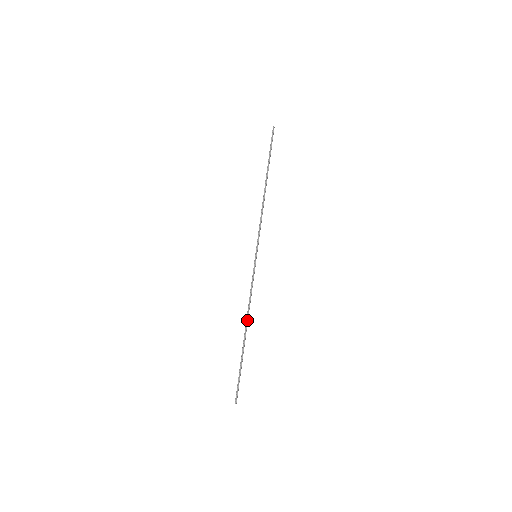
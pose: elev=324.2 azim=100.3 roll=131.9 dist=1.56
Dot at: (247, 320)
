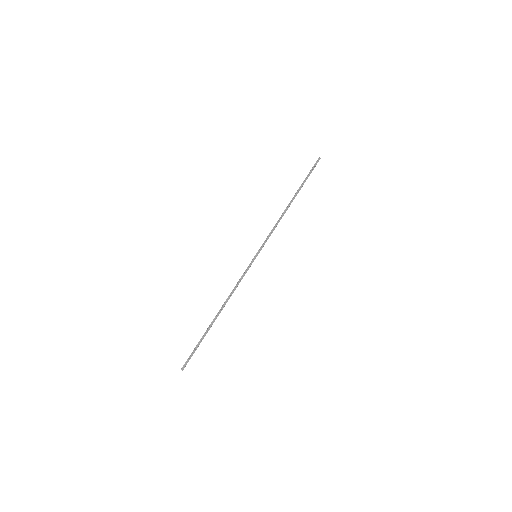
Dot at: (223, 305)
